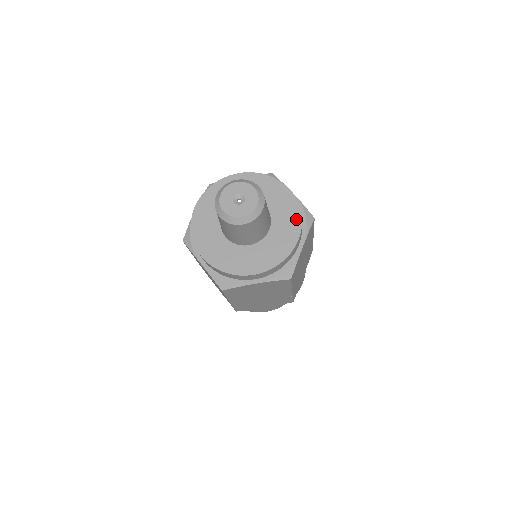
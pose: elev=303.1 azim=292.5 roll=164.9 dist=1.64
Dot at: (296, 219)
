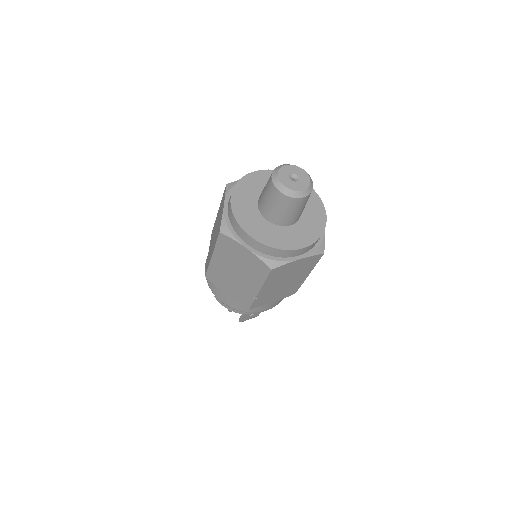
Dot at: (313, 237)
